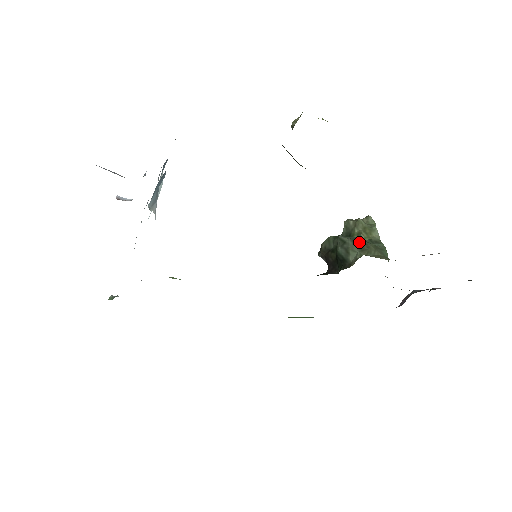
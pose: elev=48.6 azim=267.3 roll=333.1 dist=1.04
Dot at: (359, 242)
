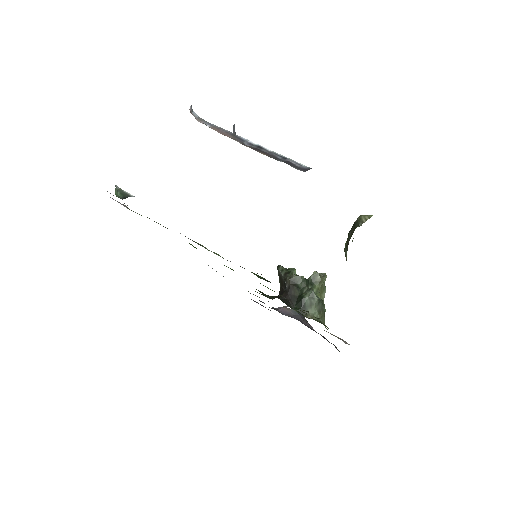
Dot at: (321, 306)
